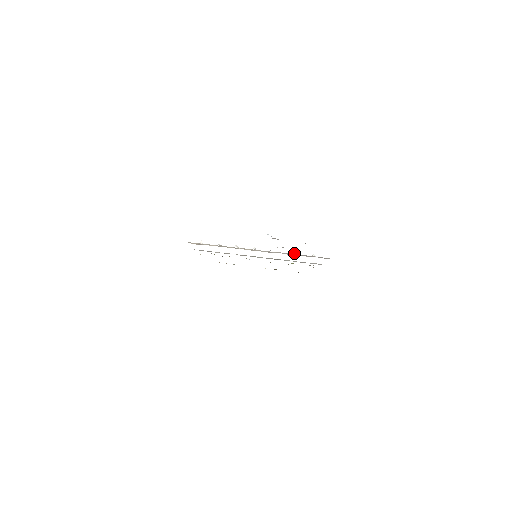
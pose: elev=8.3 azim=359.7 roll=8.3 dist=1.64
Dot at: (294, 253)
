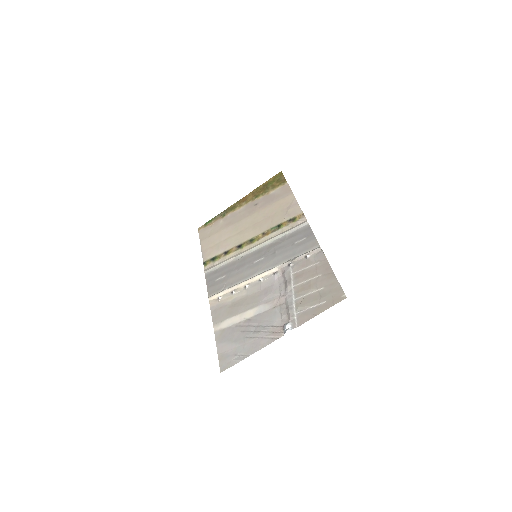
Dot at: (292, 265)
